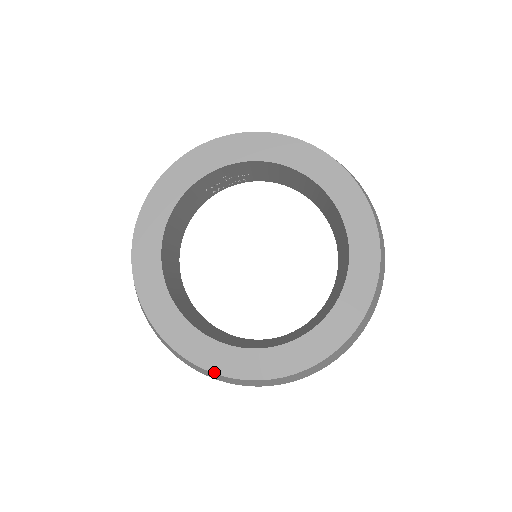
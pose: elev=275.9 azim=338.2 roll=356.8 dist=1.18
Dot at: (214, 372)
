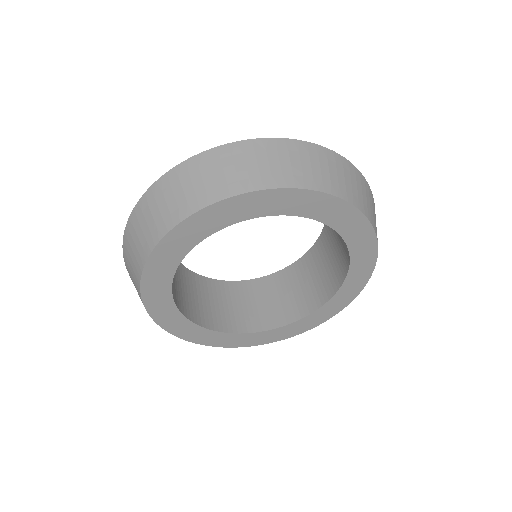
Dot at: (197, 343)
